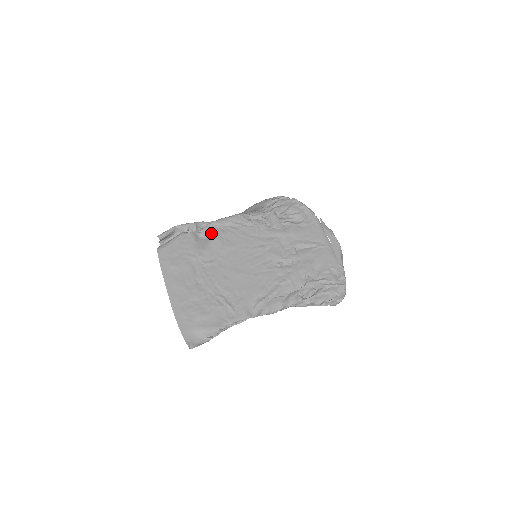
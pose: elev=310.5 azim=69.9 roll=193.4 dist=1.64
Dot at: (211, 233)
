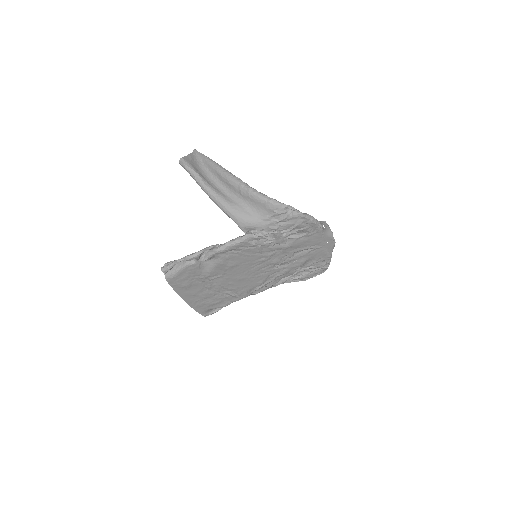
Dot at: (215, 258)
